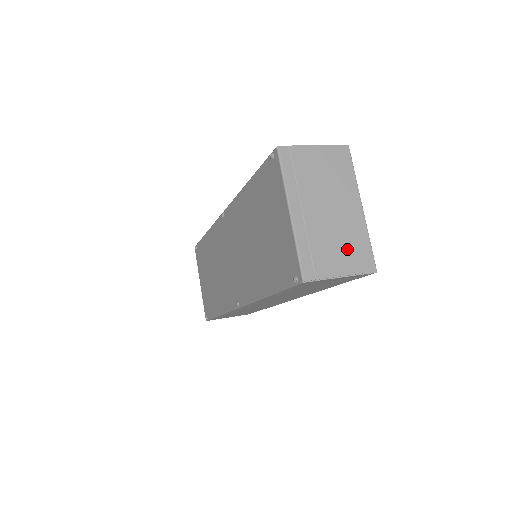
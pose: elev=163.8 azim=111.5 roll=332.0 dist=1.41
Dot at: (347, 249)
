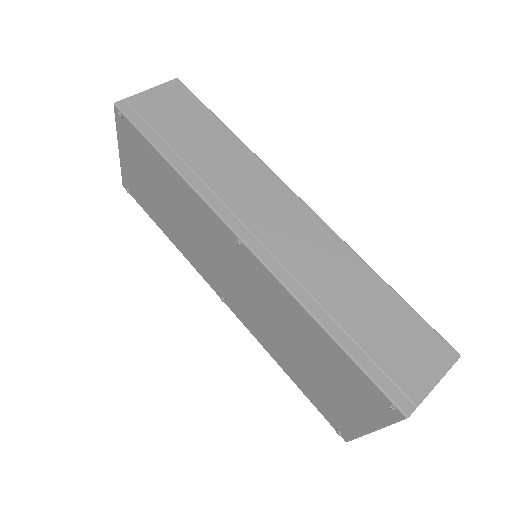
Dot at: occluded
